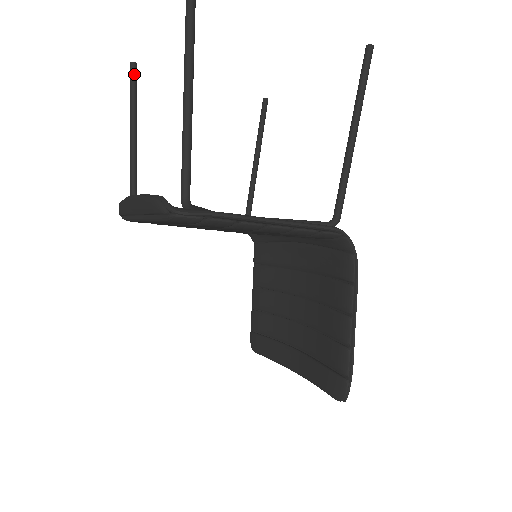
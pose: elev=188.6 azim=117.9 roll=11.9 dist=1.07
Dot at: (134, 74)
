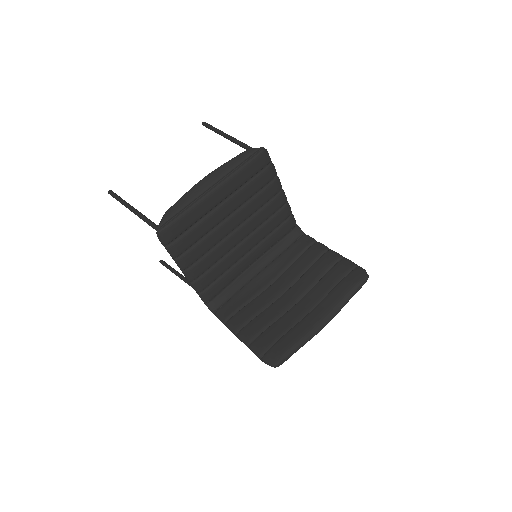
Dot at: (115, 194)
